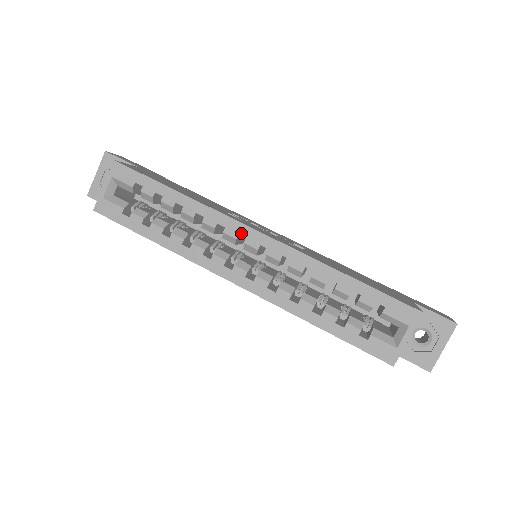
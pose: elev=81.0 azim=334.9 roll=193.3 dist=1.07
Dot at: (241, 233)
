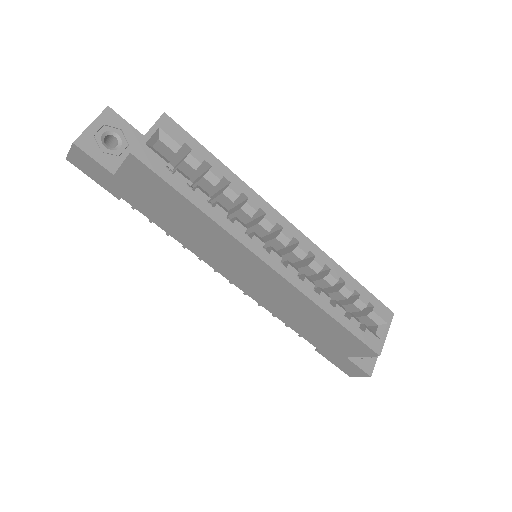
Dot at: (279, 222)
